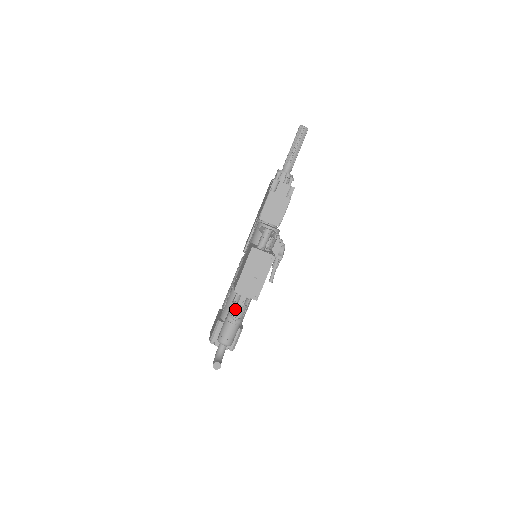
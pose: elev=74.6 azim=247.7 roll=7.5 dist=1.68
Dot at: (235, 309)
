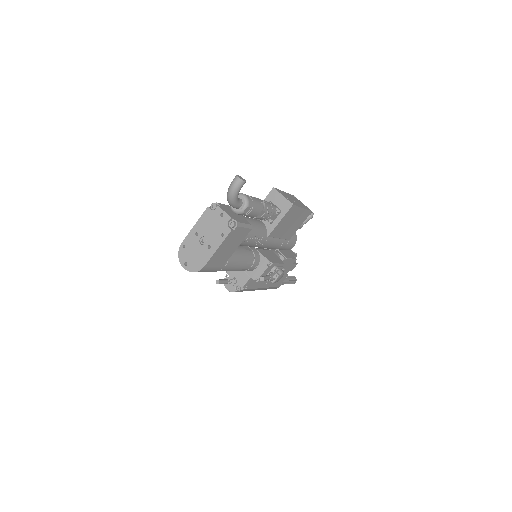
Dot at: (264, 200)
